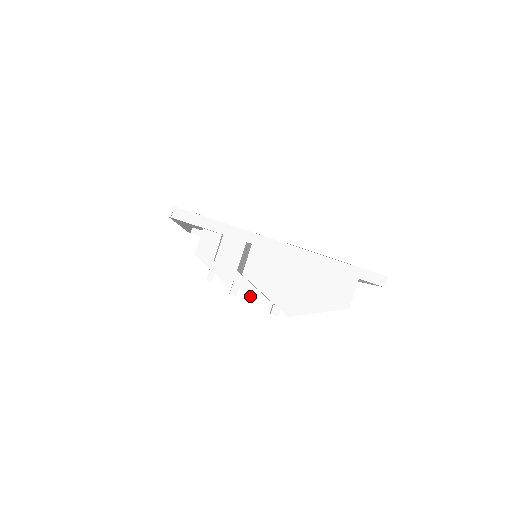
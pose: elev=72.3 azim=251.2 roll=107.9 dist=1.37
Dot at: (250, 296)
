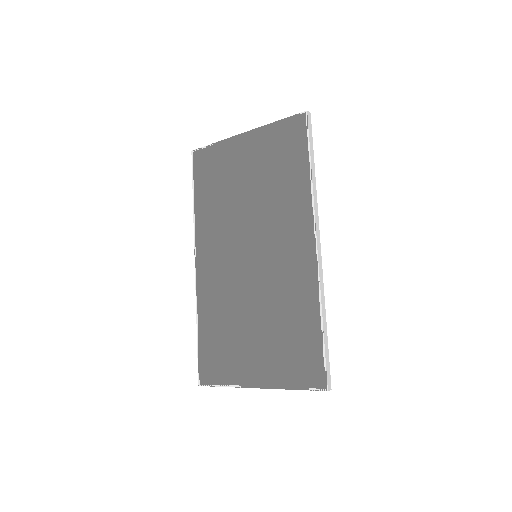
Dot at: occluded
